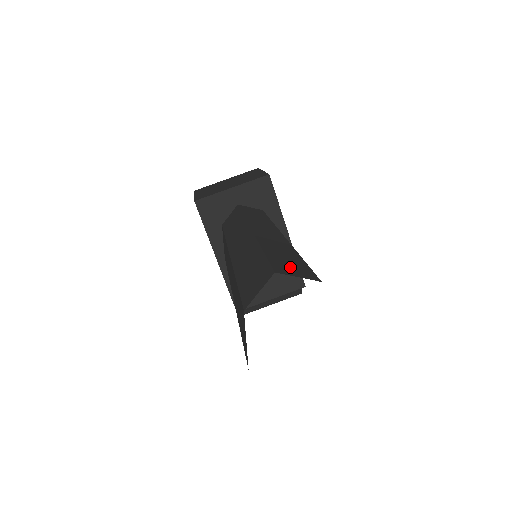
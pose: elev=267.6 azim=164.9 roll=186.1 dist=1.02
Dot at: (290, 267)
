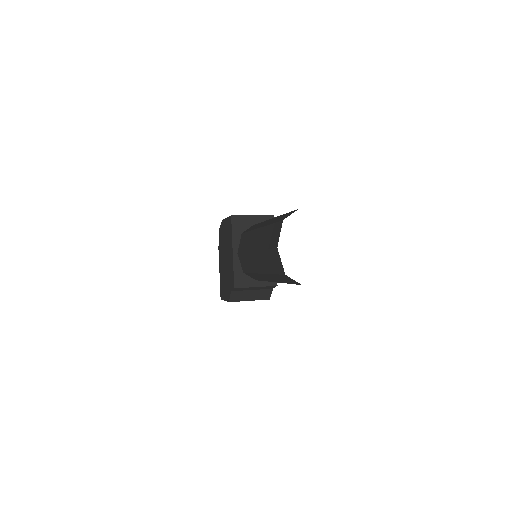
Dot at: occluded
